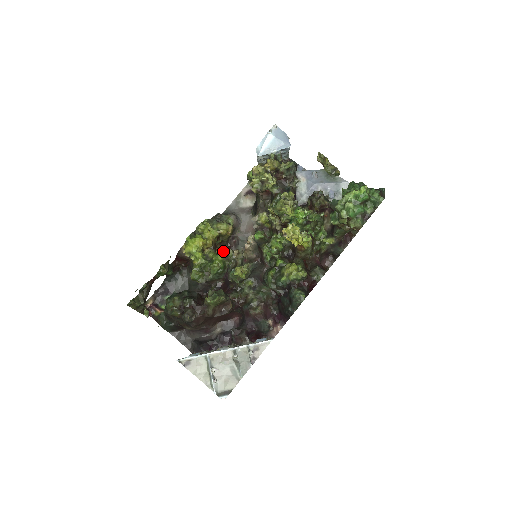
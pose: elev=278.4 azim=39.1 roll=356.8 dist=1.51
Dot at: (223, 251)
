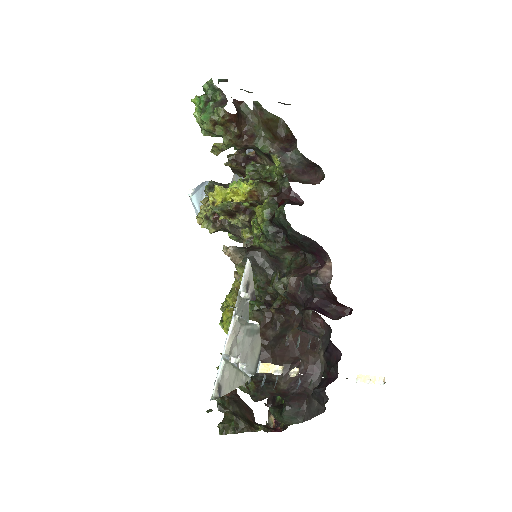
Dot at: occluded
